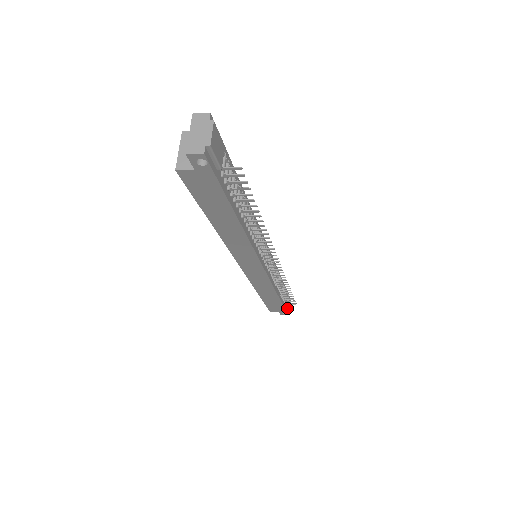
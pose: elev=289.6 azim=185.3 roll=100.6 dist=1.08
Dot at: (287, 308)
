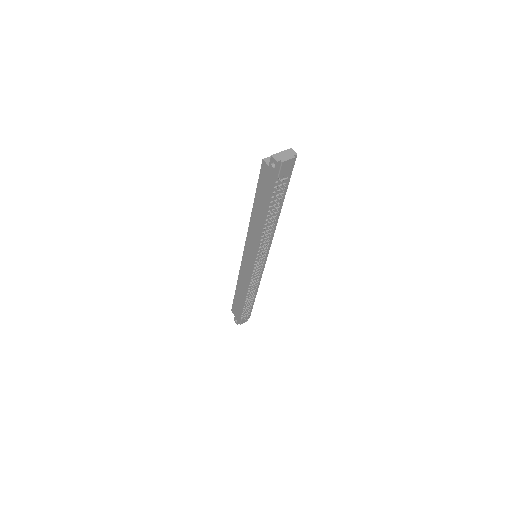
Dot at: (241, 319)
